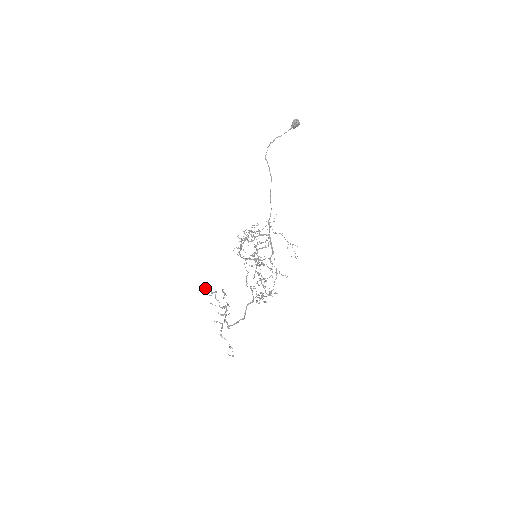
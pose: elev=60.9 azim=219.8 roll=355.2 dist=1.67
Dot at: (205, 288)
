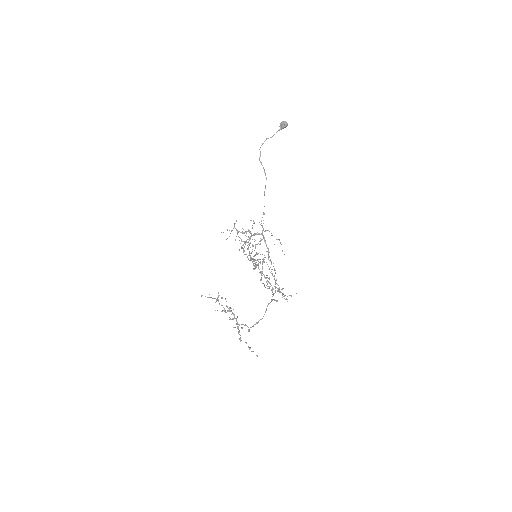
Dot at: (205, 296)
